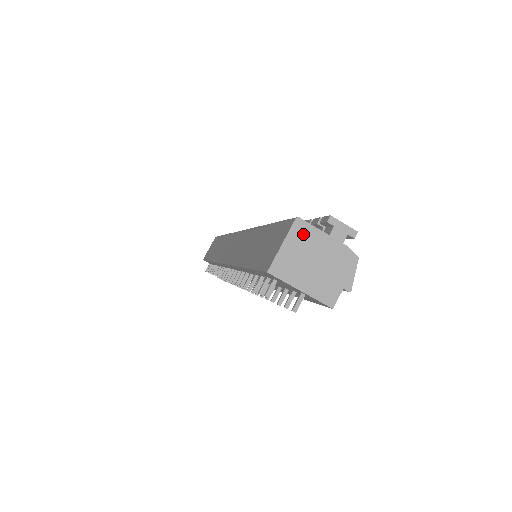
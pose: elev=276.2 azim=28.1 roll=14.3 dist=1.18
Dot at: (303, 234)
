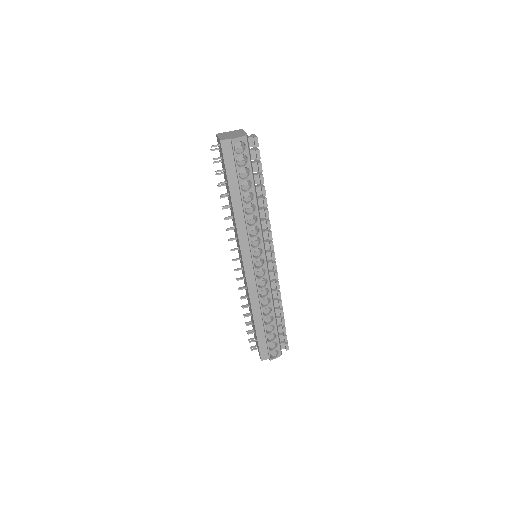
Dot at: (238, 131)
